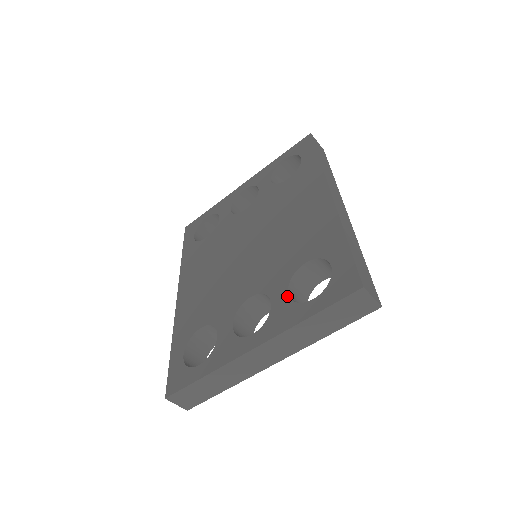
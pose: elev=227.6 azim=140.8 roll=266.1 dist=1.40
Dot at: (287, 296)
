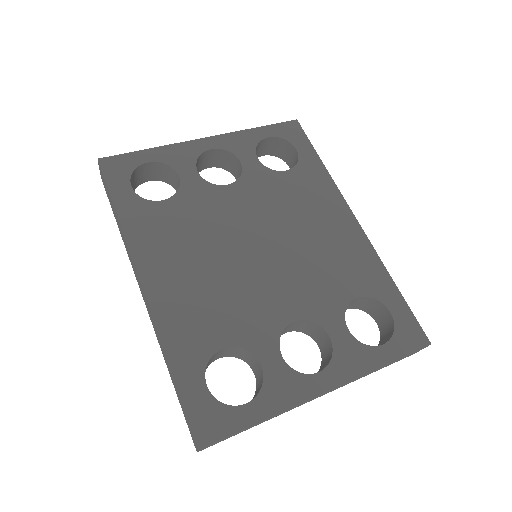
Dot at: (349, 333)
